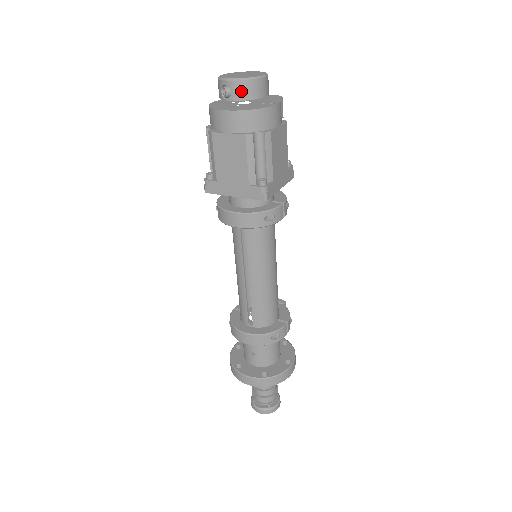
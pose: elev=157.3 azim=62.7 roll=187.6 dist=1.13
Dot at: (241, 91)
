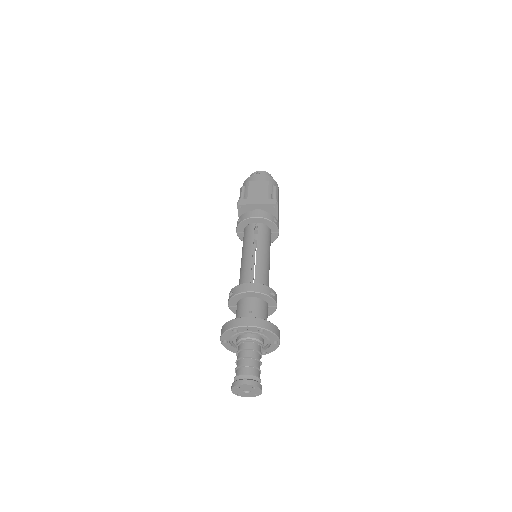
Dot at: (265, 174)
